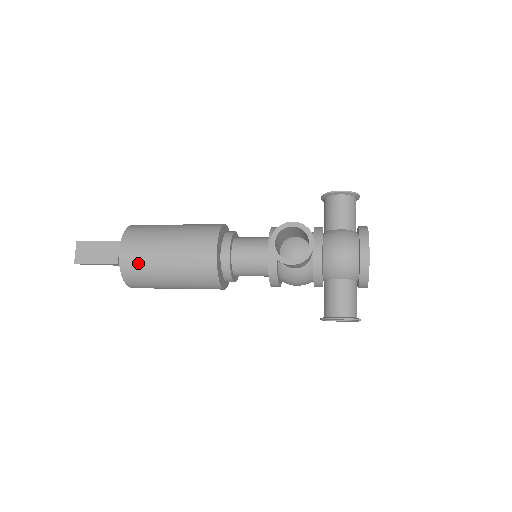
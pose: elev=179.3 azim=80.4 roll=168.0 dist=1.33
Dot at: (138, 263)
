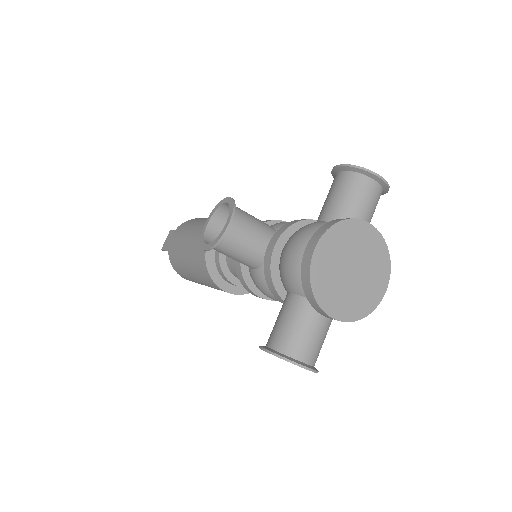
Dot at: (175, 250)
